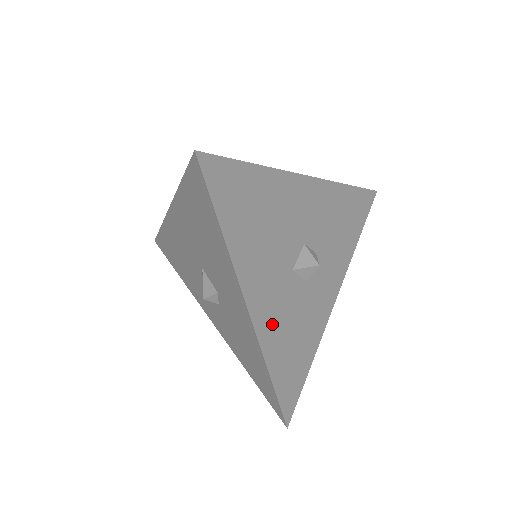
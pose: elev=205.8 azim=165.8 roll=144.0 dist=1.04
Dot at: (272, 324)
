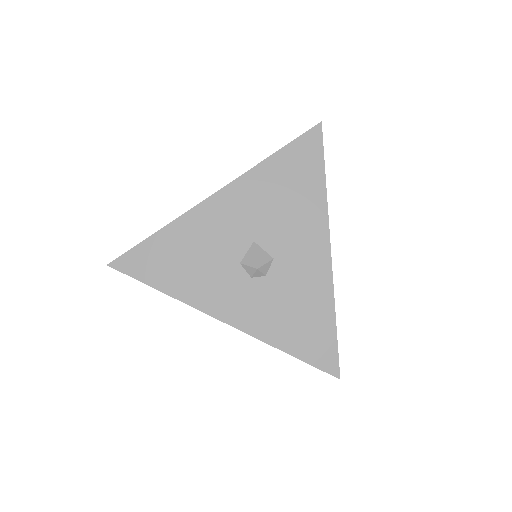
Dot at: occluded
